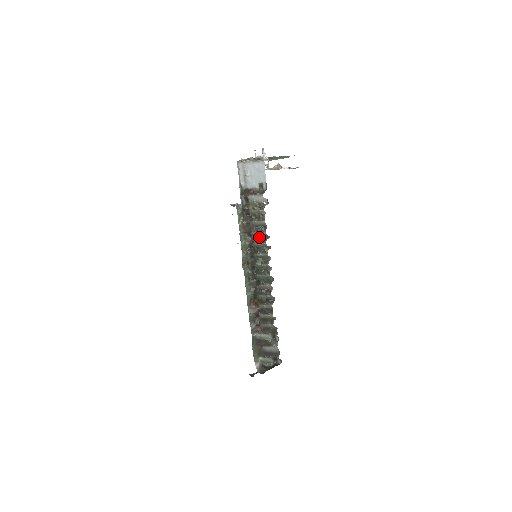
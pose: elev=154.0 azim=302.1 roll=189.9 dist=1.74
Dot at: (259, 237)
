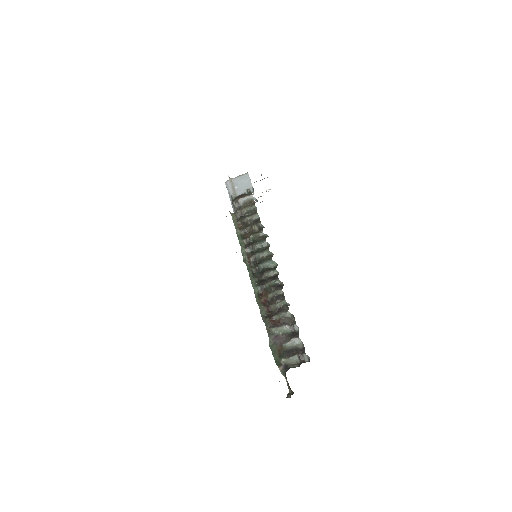
Dot at: (255, 228)
